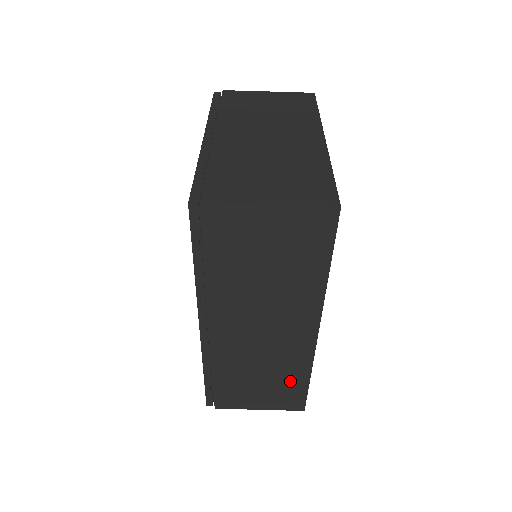
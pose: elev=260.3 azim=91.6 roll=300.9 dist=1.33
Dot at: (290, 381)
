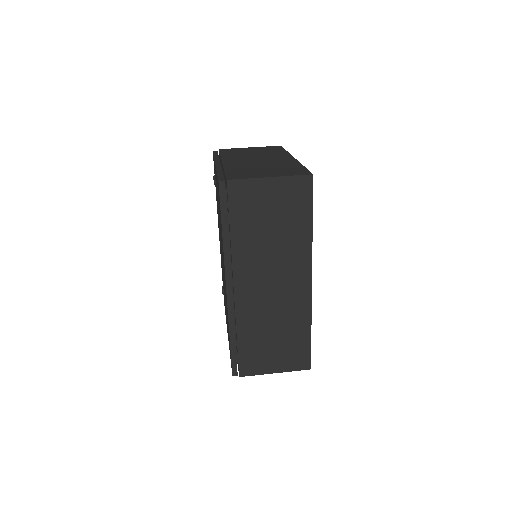
Dot at: (296, 336)
